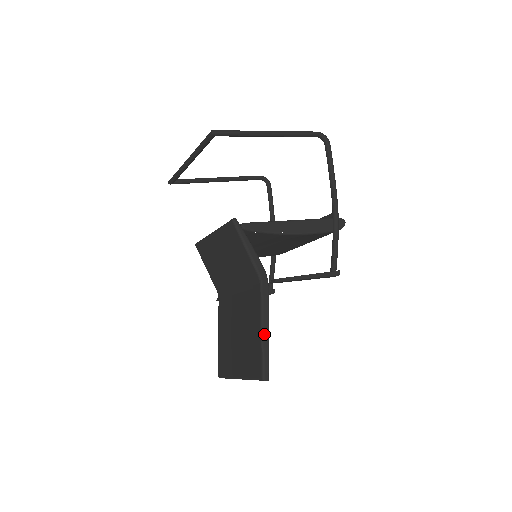
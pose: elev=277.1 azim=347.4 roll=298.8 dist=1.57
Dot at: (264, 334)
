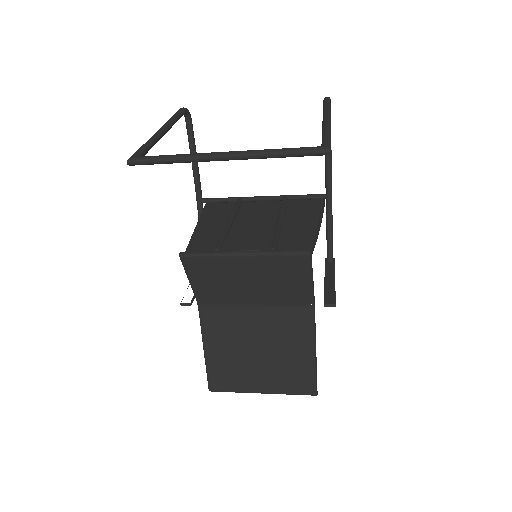
Dot at: occluded
